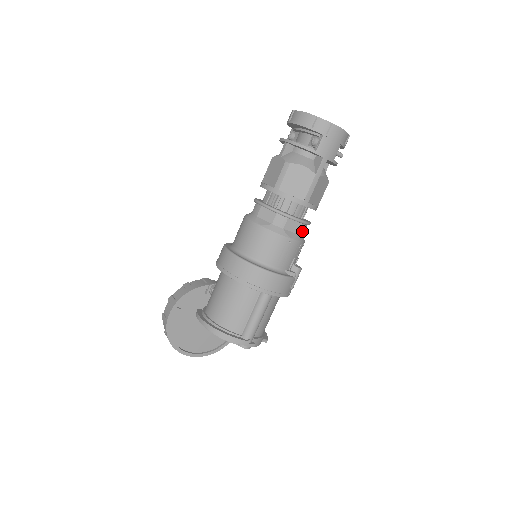
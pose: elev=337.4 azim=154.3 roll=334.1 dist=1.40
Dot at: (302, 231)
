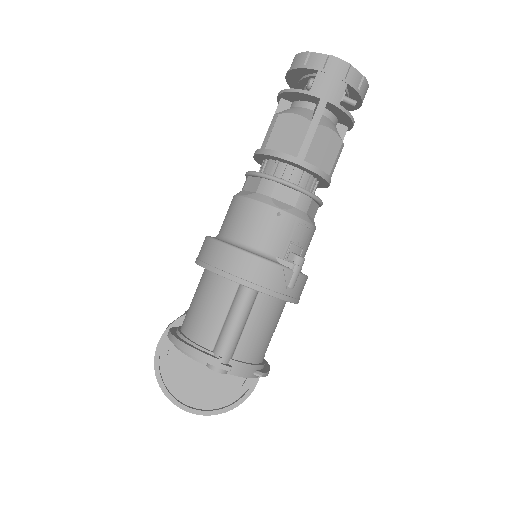
Dot at: (303, 205)
